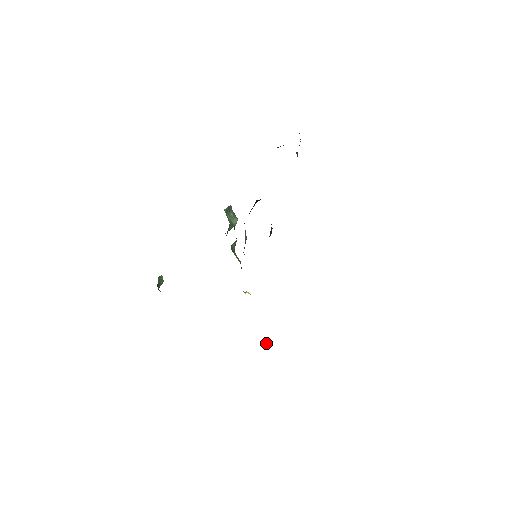
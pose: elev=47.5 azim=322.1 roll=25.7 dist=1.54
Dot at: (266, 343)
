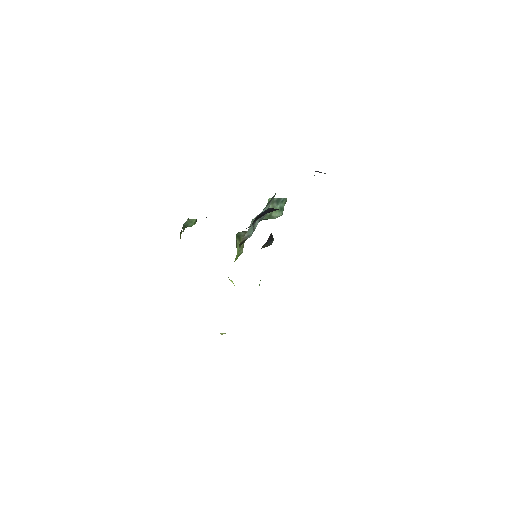
Dot at: (223, 333)
